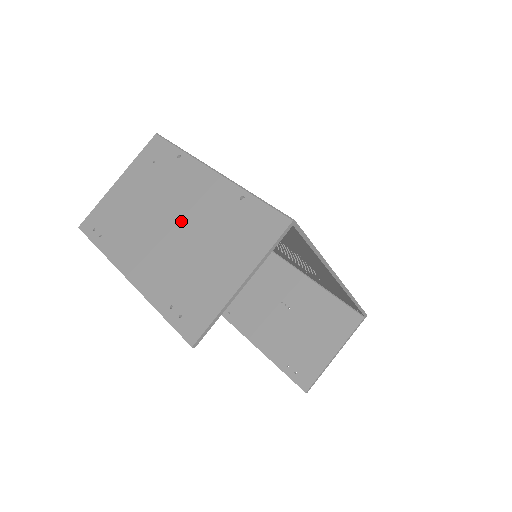
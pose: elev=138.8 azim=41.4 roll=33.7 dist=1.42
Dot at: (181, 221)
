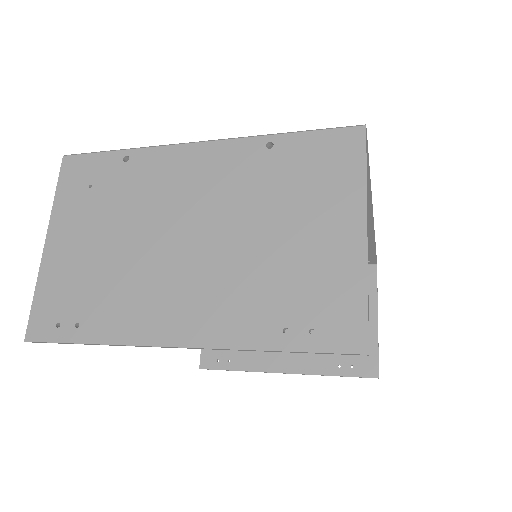
Dot at: (201, 224)
